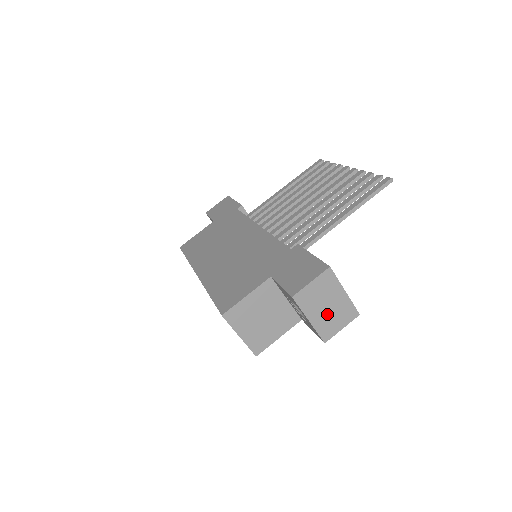
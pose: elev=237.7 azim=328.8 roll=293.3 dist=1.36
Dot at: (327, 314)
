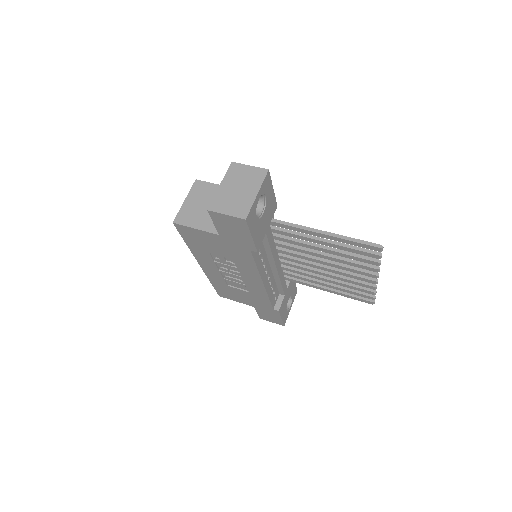
Dot at: (232, 194)
